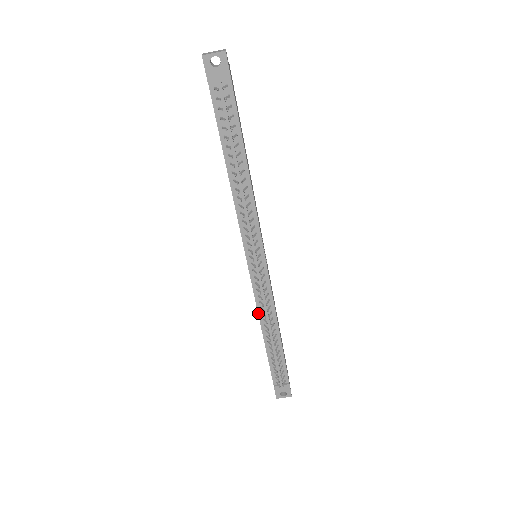
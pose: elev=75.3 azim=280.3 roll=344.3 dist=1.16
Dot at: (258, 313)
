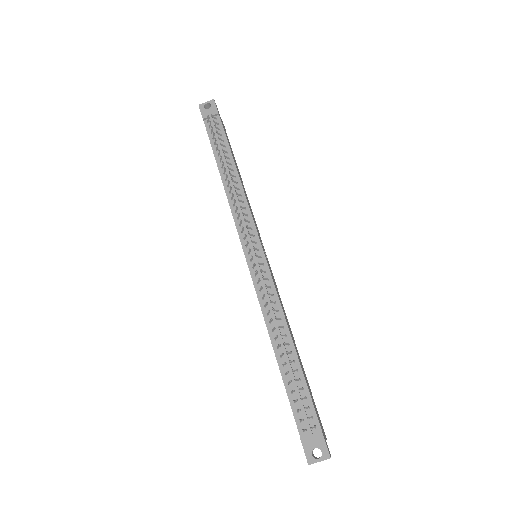
Dot at: (263, 315)
